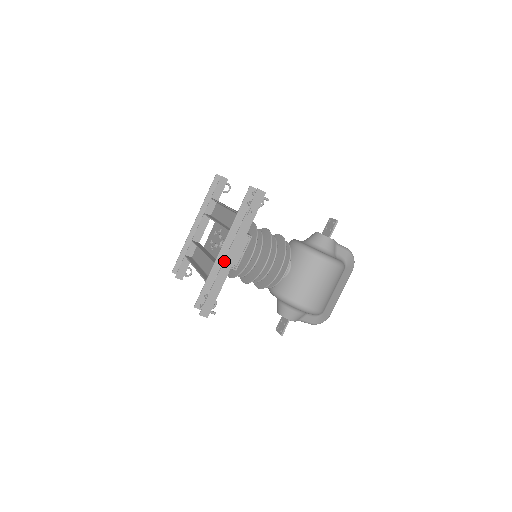
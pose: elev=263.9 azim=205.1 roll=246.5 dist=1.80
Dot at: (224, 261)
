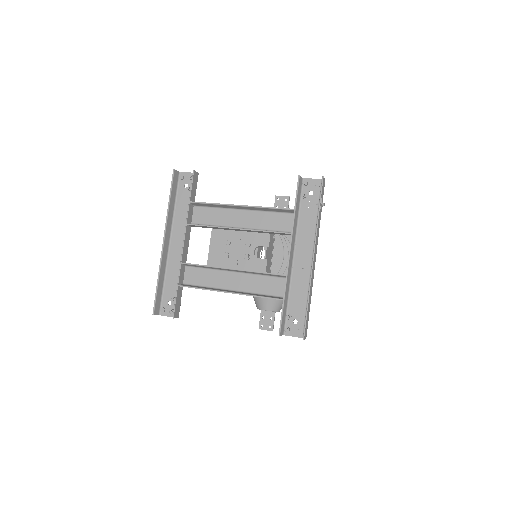
Dot at: (312, 268)
